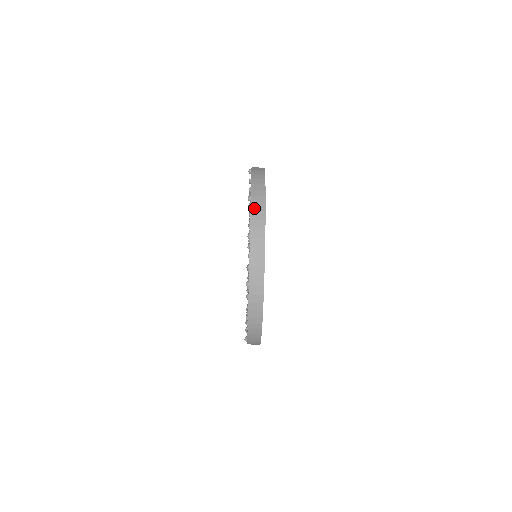
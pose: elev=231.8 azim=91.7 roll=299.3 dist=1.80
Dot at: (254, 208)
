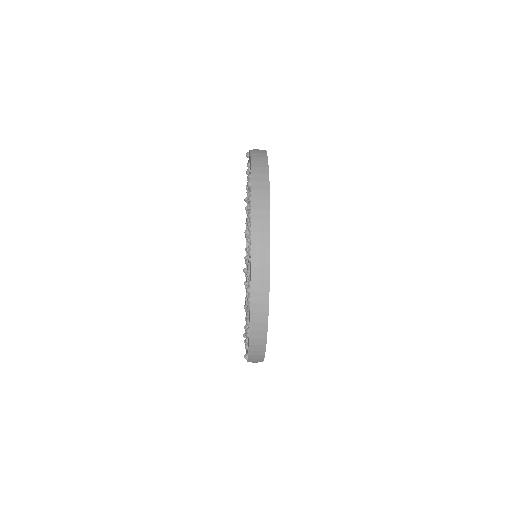
Dot at: (254, 309)
